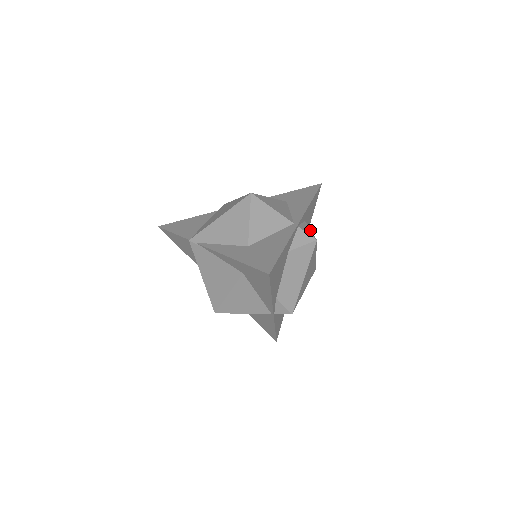
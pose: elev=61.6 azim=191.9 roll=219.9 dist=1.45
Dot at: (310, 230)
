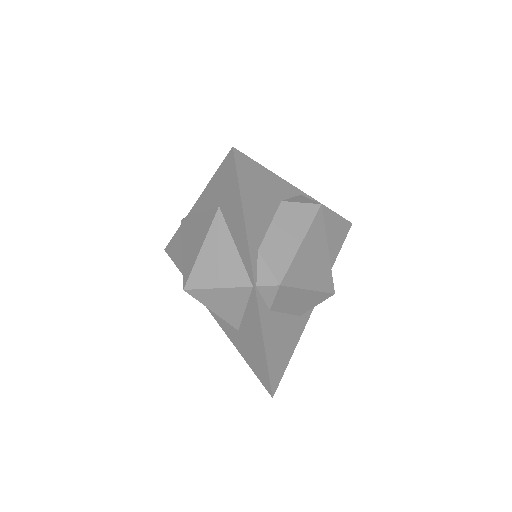
Dot at: occluded
